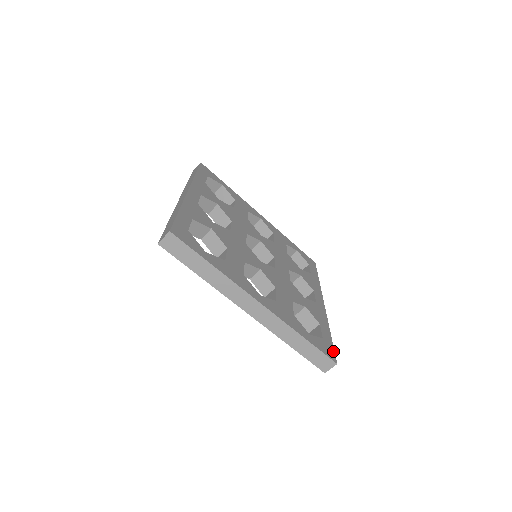
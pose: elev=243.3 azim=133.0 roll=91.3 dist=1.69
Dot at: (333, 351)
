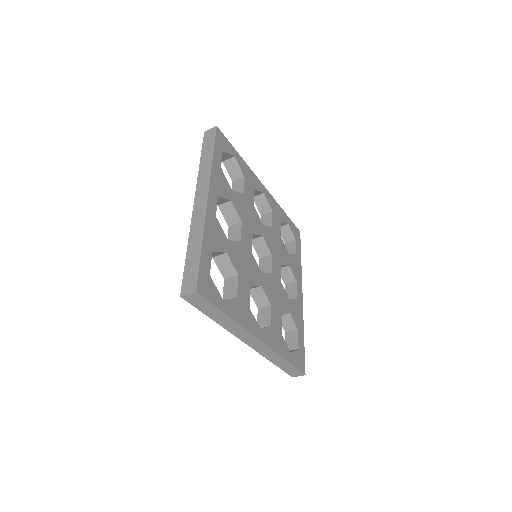
Dot at: (304, 360)
